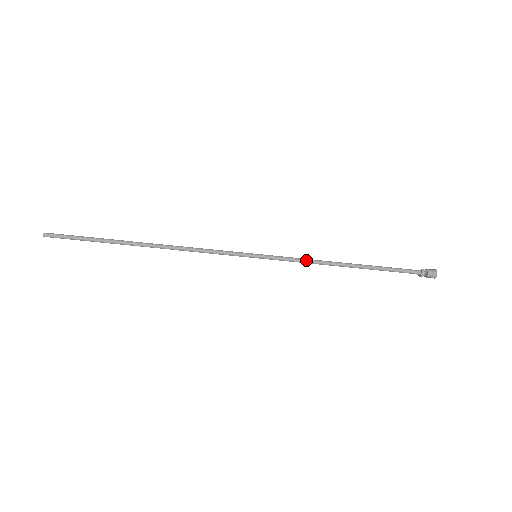
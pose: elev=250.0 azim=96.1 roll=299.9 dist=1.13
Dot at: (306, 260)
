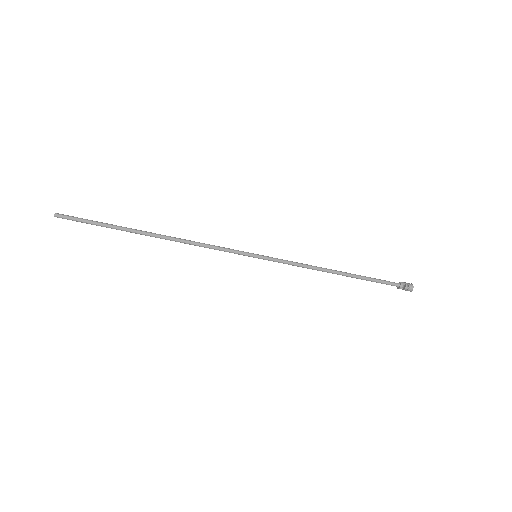
Dot at: (301, 264)
